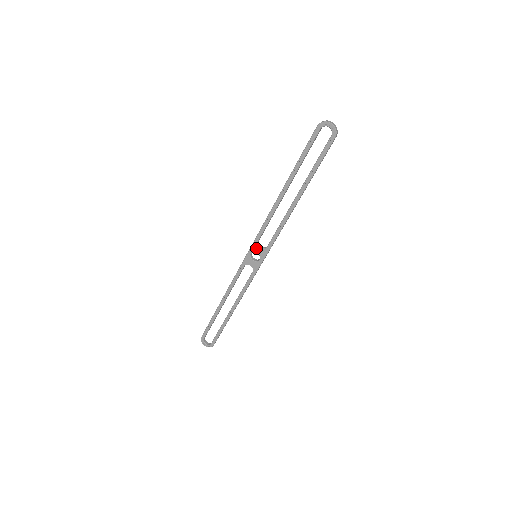
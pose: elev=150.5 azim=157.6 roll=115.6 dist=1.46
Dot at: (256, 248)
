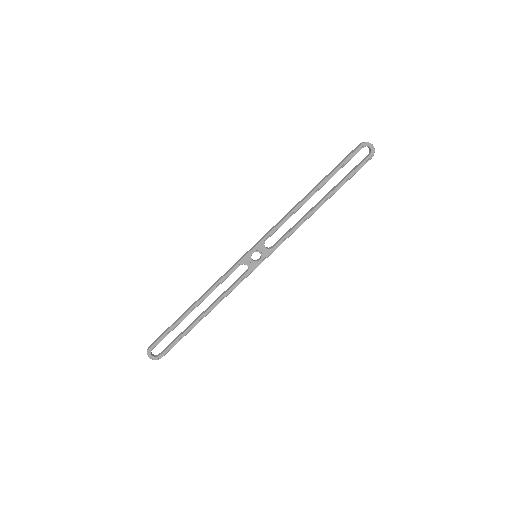
Dot at: (261, 248)
